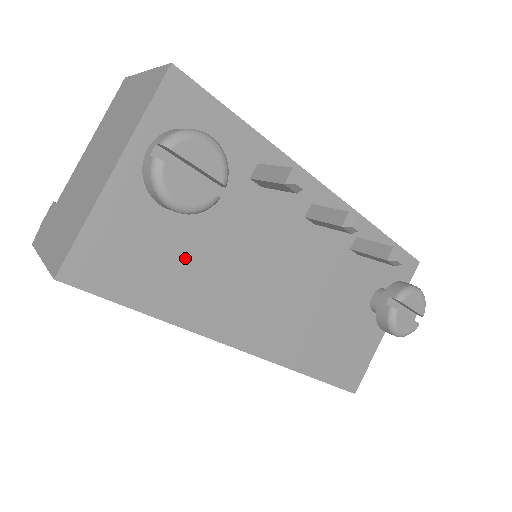
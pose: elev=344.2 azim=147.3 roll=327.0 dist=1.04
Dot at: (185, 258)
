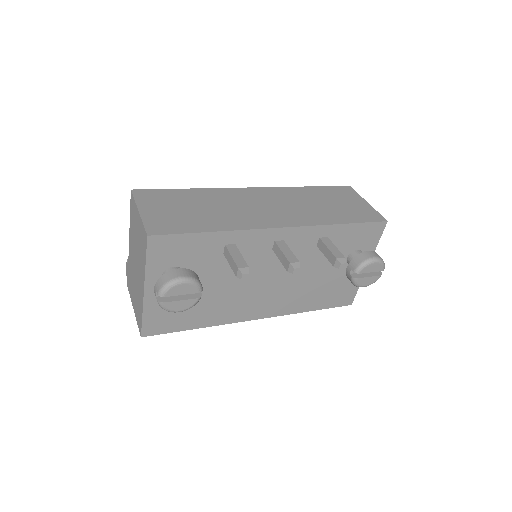
Dot at: (202, 302)
